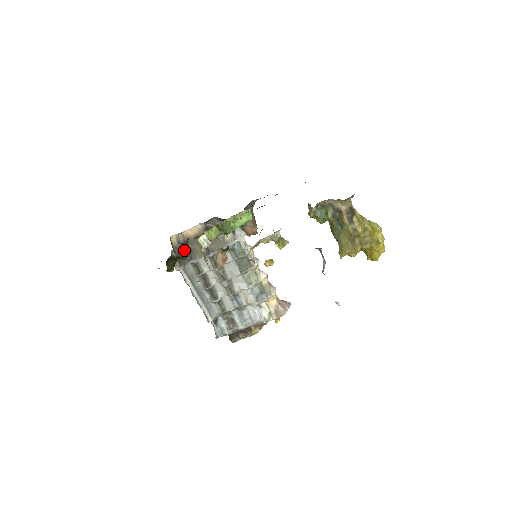
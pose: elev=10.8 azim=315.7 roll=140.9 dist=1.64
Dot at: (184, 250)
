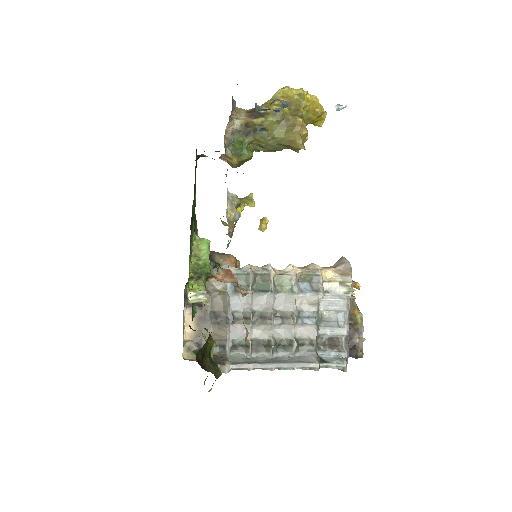
Dot at: occluded
